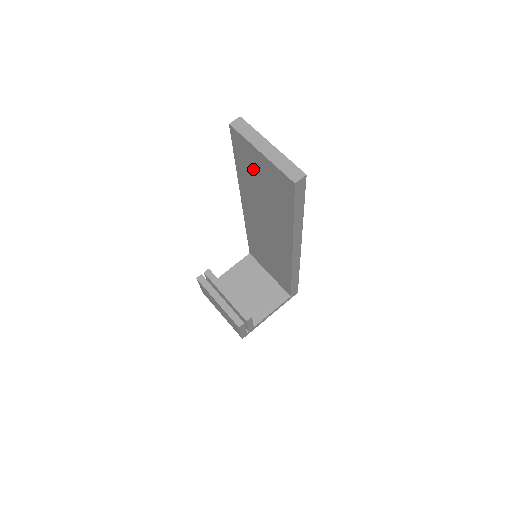
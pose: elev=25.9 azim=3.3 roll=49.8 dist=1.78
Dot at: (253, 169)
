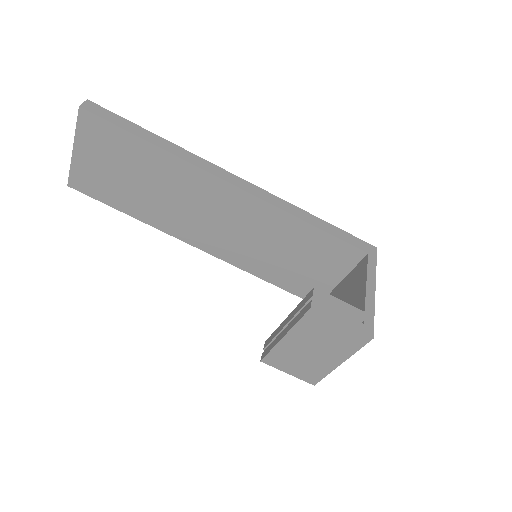
Dot at: (110, 181)
